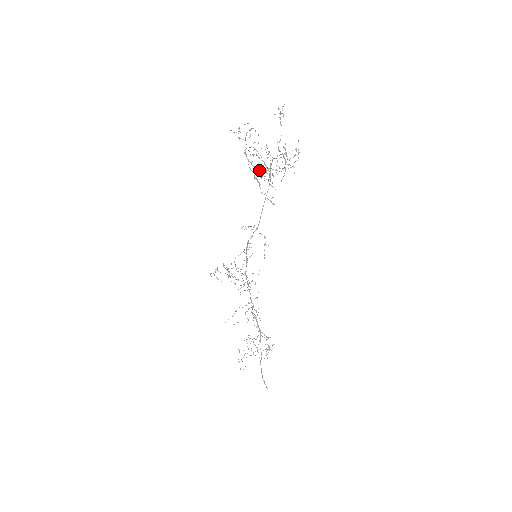
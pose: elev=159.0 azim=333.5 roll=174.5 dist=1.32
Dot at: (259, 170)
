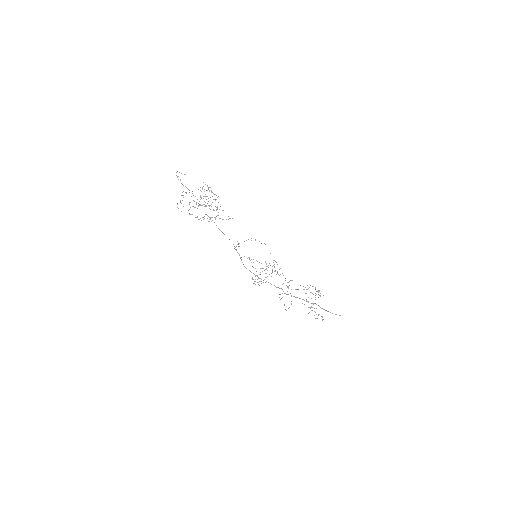
Dot at: occluded
